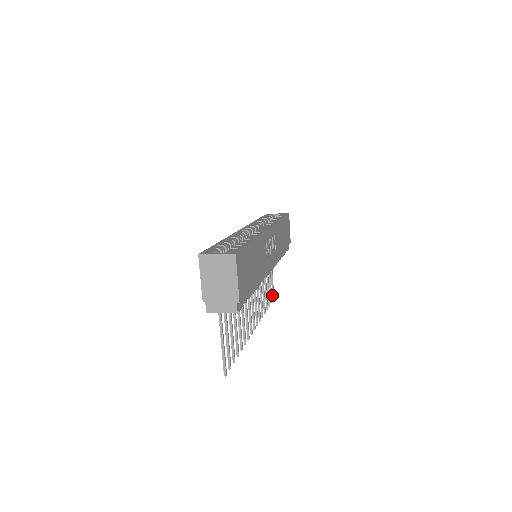
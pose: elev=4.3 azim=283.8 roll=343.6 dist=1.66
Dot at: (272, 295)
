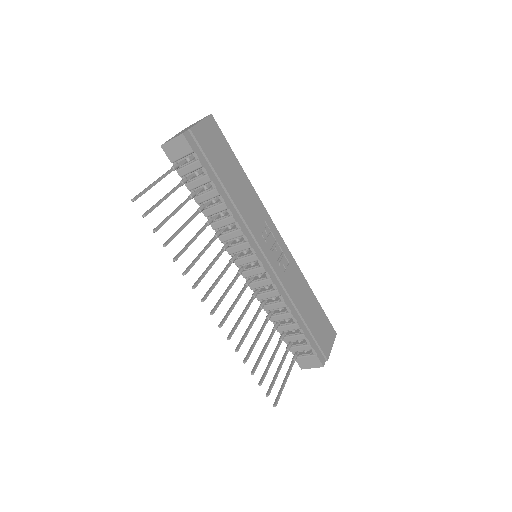
Dot at: (275, 400)
